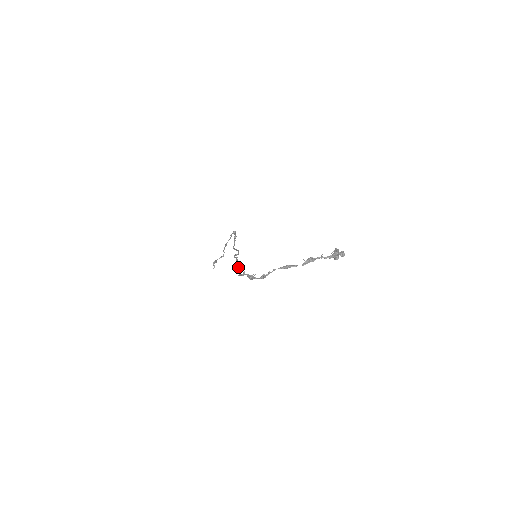
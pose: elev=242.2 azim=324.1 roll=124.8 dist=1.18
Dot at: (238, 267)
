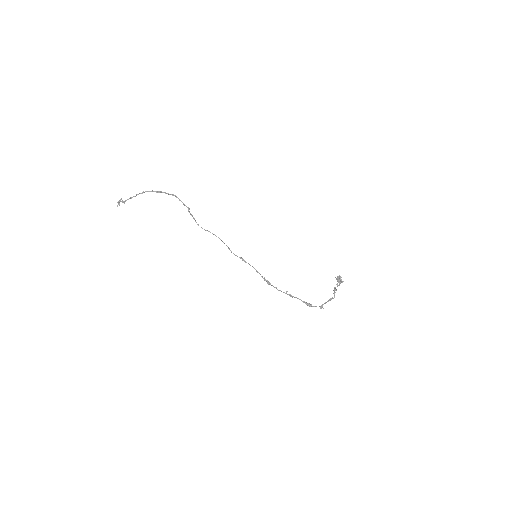
Dot at: (262, 276)
